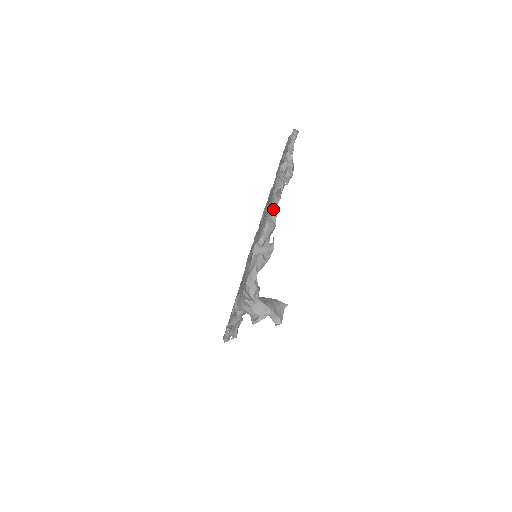
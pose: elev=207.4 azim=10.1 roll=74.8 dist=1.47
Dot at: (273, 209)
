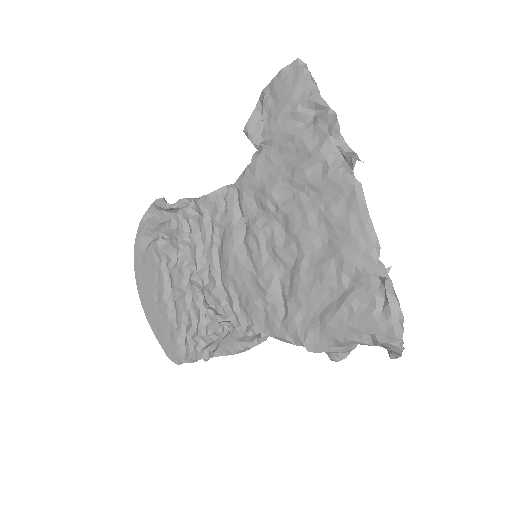
Dot at: (333, 204)
